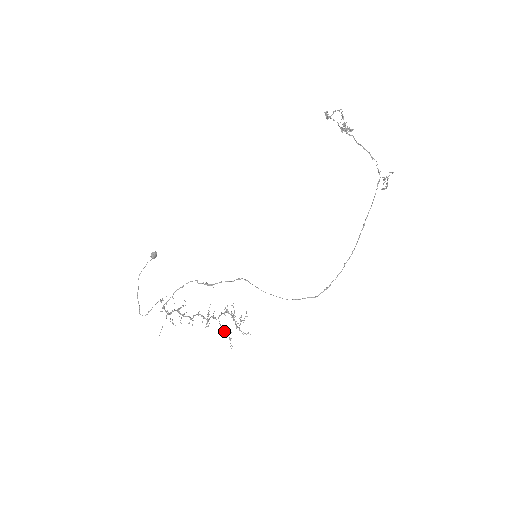
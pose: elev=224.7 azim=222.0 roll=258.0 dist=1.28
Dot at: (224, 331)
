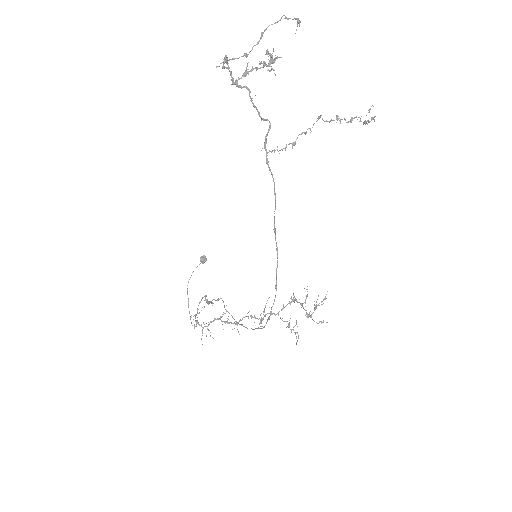
Dot at: (287, 326)
